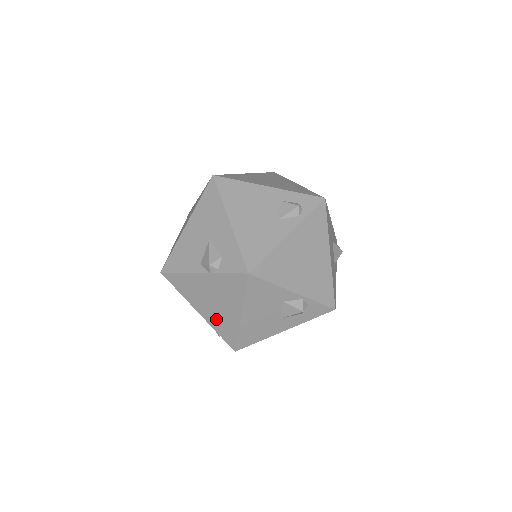
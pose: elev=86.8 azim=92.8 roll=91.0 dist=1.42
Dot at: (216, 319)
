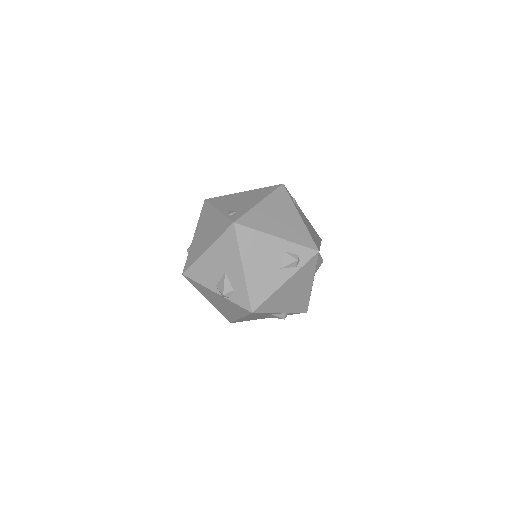
Dot at: (221, 309)
